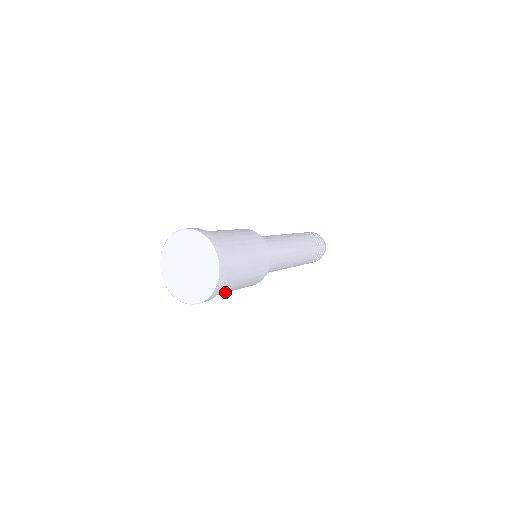
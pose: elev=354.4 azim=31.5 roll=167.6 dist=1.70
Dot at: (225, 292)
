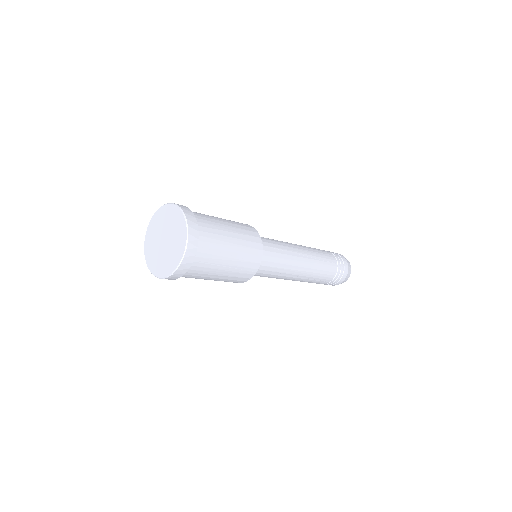
Dot at: occluded
